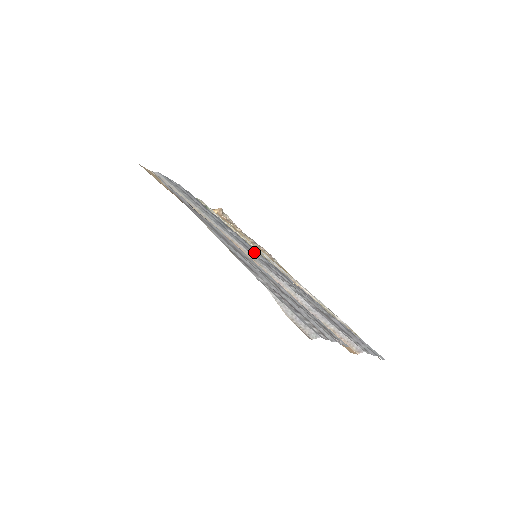
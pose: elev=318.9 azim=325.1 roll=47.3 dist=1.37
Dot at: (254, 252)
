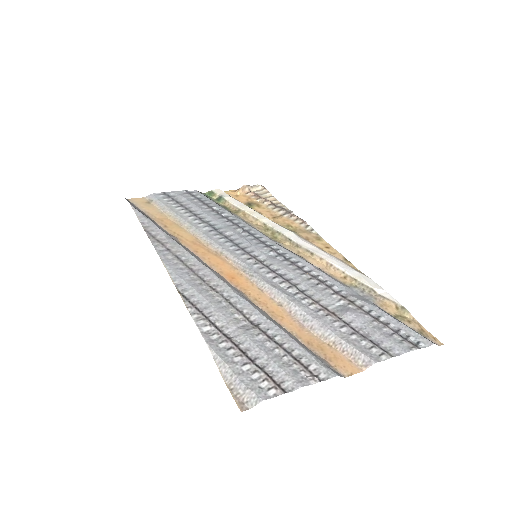
Dot at: (253, 252)
